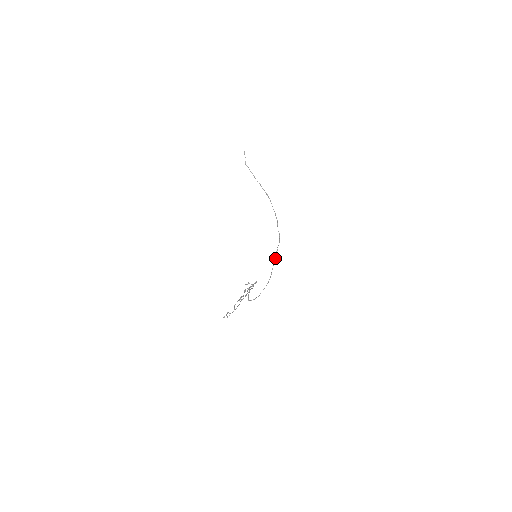
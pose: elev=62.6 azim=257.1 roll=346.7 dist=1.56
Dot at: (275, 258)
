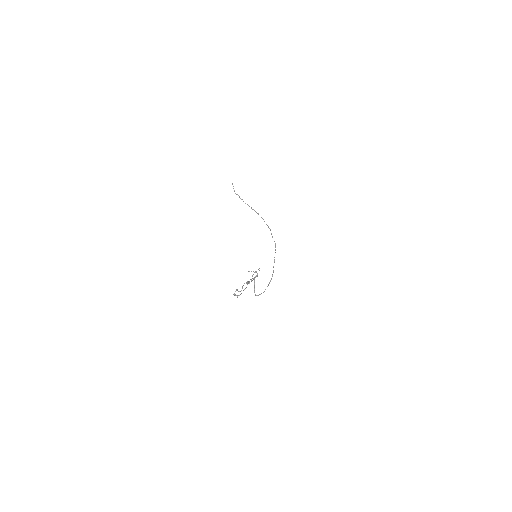
Dot at: (274, 260)
